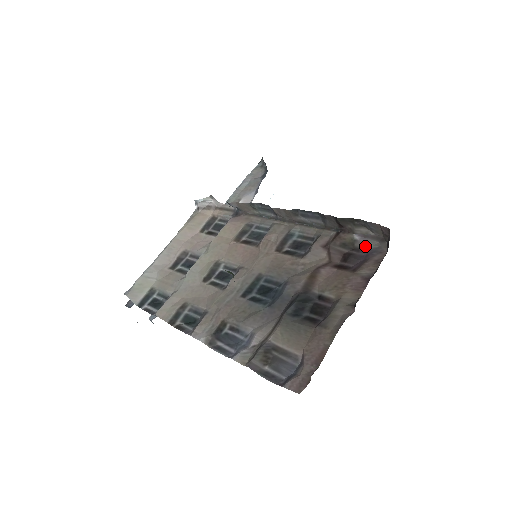
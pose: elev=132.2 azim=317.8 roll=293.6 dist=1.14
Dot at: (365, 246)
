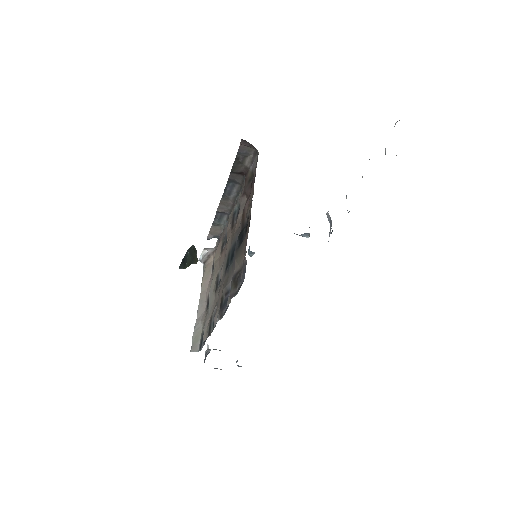
Dot at: occluded
